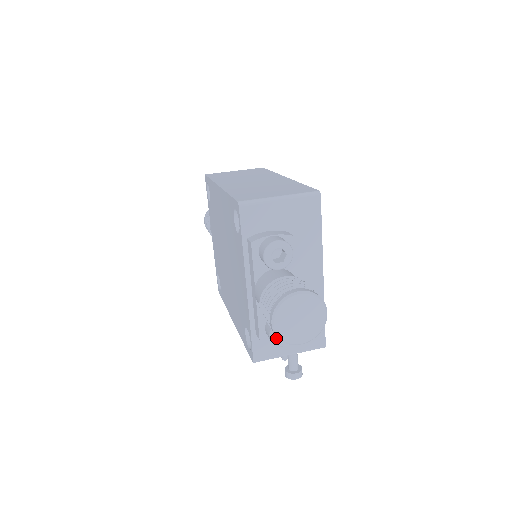
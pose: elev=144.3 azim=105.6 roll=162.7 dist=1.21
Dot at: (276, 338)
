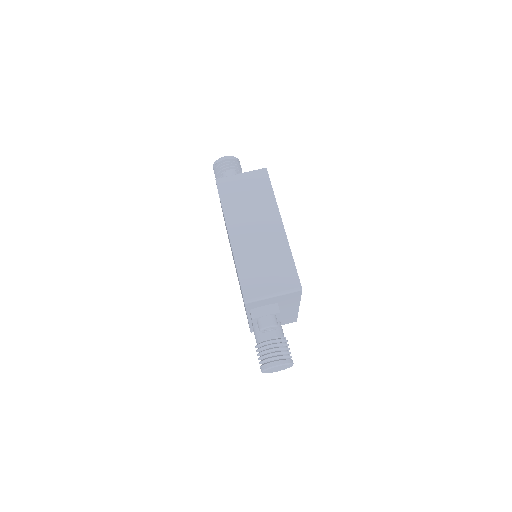
Dot at: occluded
